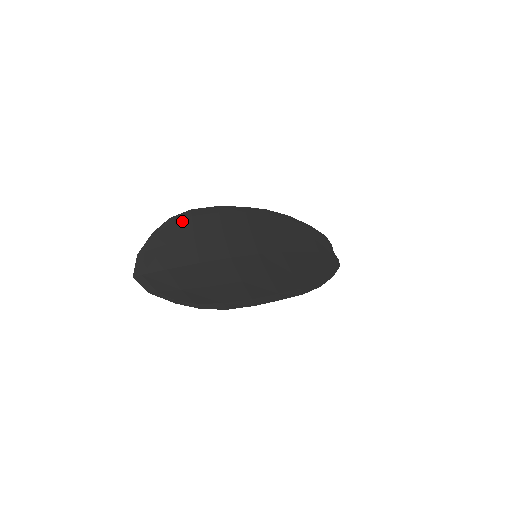
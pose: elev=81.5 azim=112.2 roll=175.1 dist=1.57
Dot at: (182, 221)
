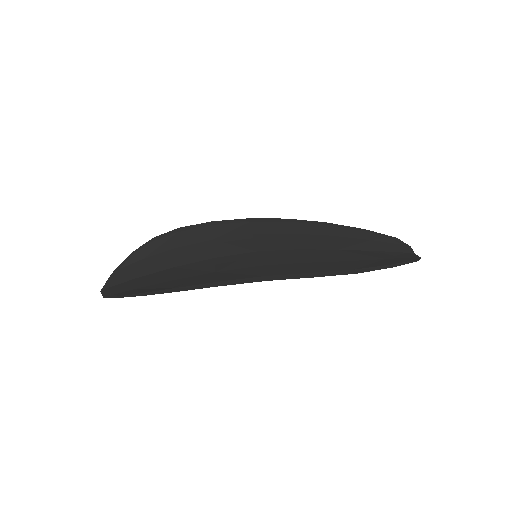
Dot at: (166, 238)
